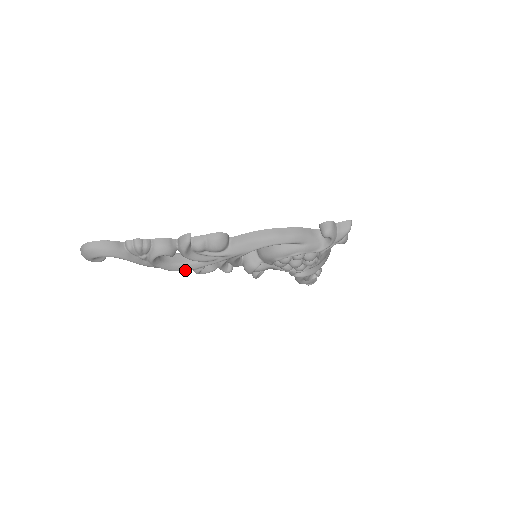
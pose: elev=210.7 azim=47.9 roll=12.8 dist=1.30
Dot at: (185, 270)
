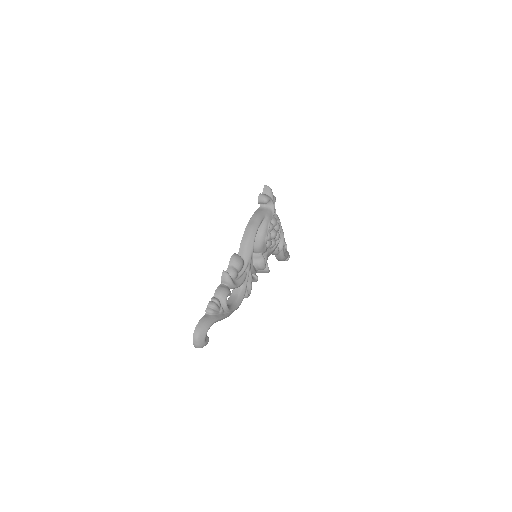
Dot at: (242, 300)
